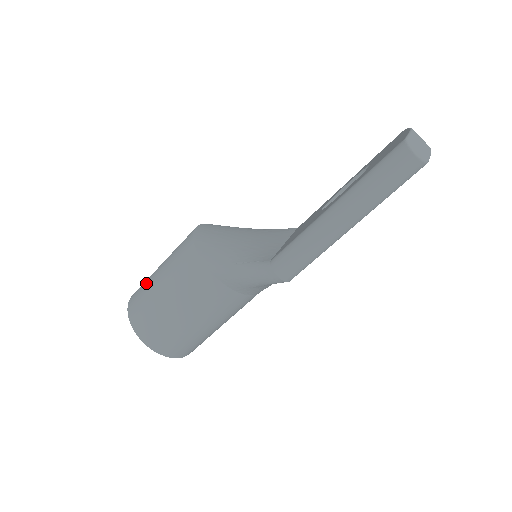
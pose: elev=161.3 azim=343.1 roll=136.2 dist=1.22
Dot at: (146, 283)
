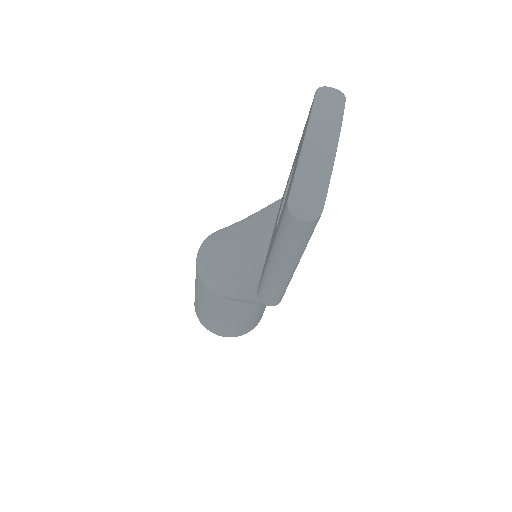
Dot at: (195, 298)
